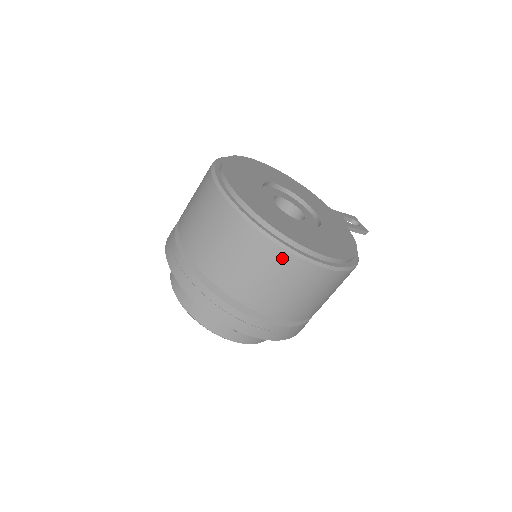
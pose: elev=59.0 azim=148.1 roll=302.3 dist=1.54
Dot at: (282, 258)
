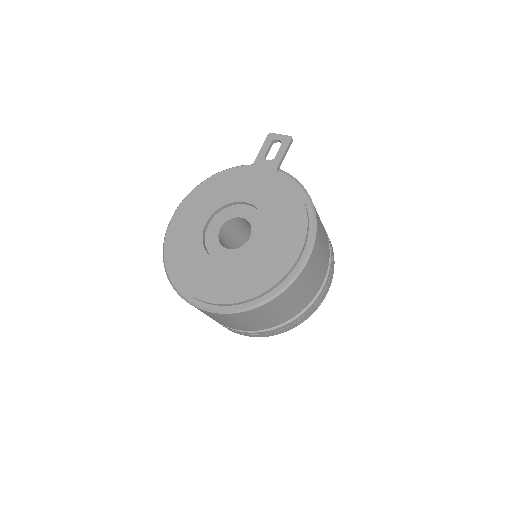
Dot at: (275, 302)
